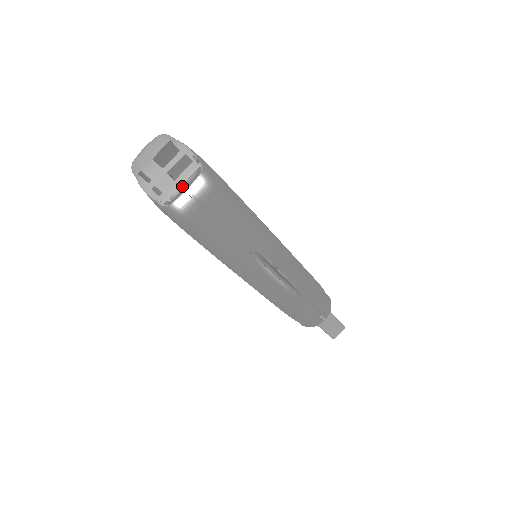
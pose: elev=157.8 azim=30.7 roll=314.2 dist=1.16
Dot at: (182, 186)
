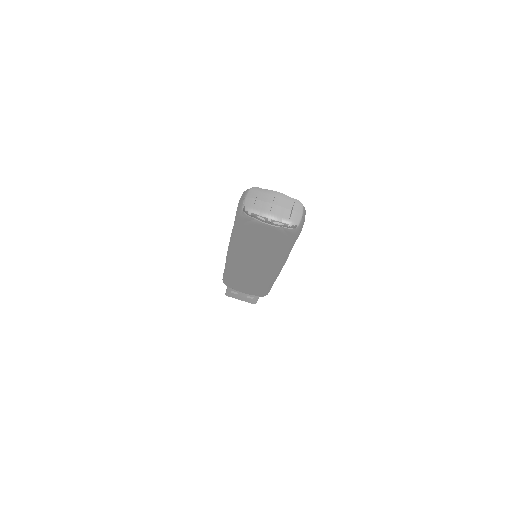
Dot at: (301, 215)
